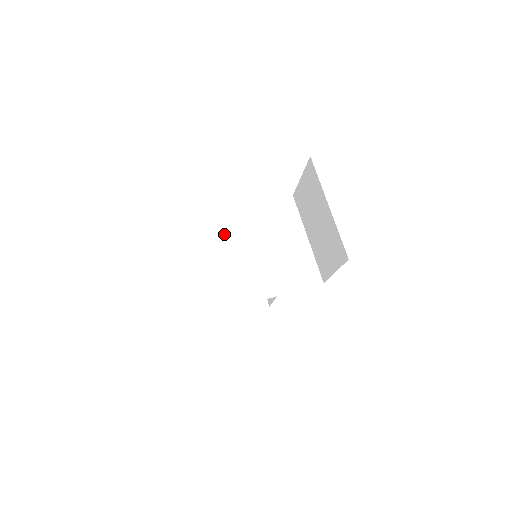
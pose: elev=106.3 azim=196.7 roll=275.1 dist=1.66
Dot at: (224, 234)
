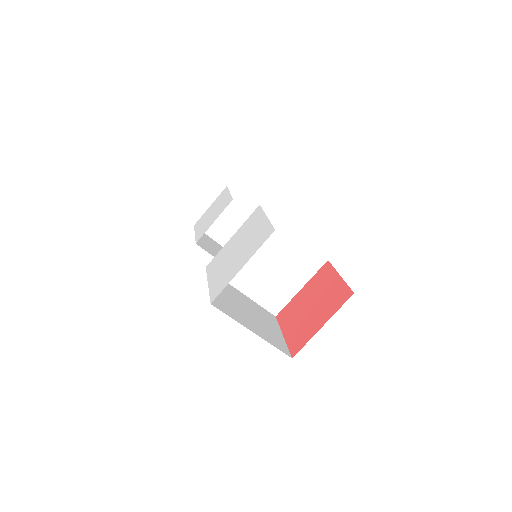
Dot at: occluded
